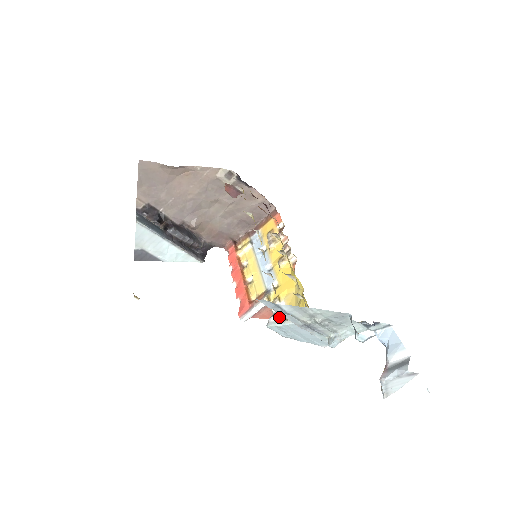
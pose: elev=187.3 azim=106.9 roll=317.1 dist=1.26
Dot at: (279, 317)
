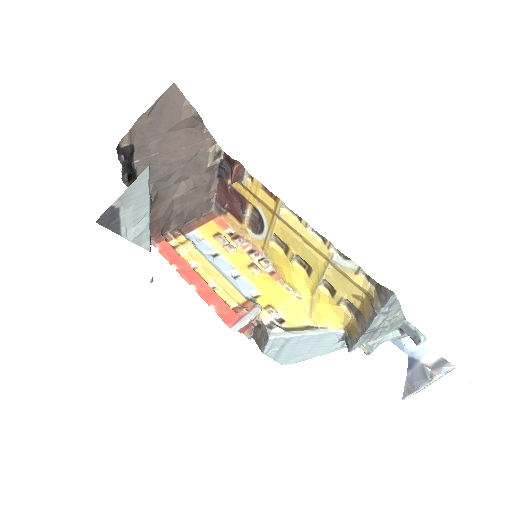
Dot at: (284, 328)
